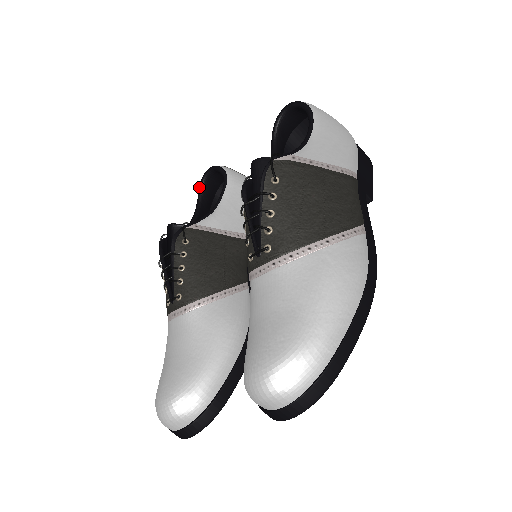
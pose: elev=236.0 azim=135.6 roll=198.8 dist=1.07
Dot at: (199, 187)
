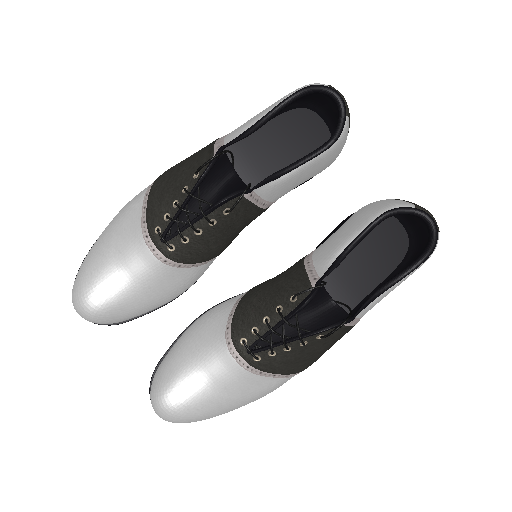
Dot at: (310, 88)
